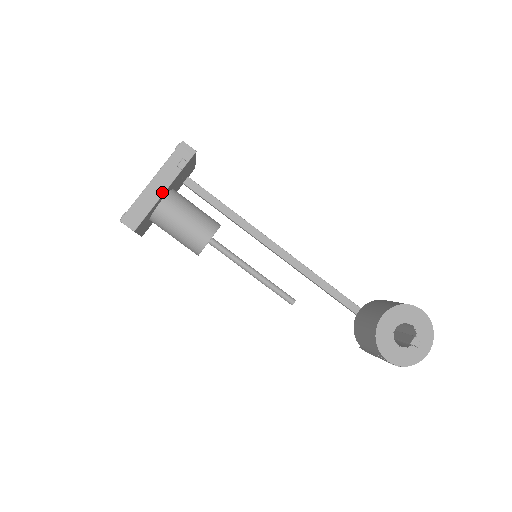
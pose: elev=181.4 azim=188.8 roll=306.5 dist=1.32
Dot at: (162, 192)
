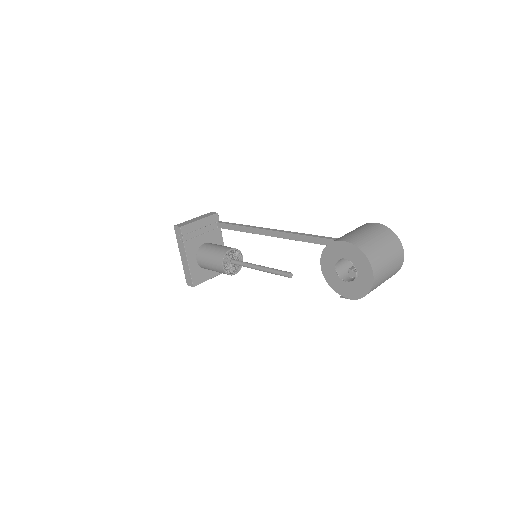
Dot at: (186, 260)
